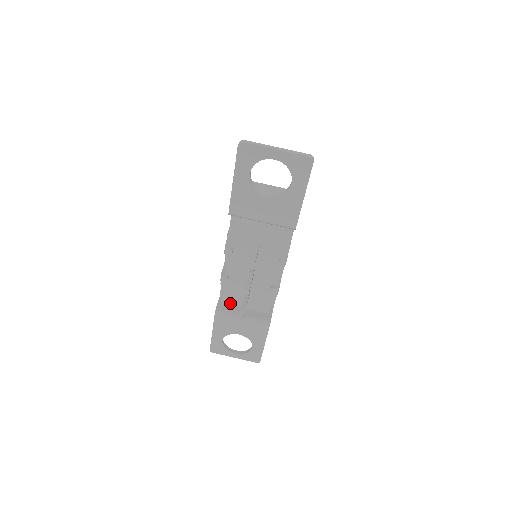
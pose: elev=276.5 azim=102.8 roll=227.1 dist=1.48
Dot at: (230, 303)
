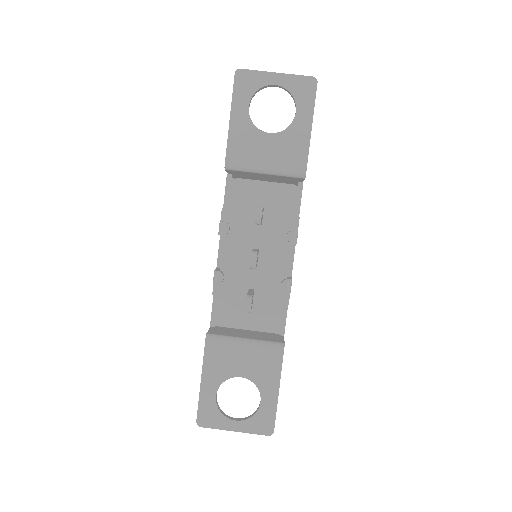
Dot at: (226, 324)
